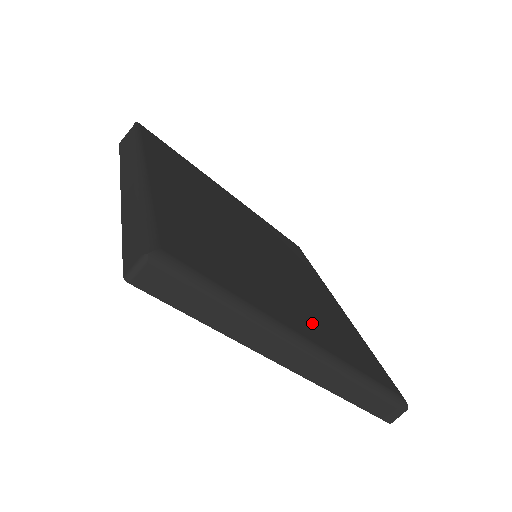
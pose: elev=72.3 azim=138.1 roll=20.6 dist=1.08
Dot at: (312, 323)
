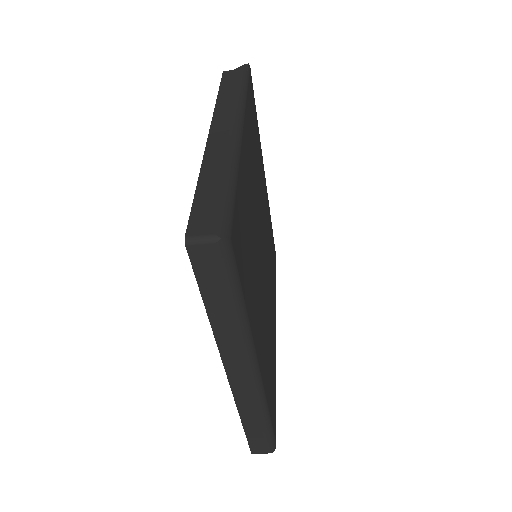
Dot at: (264, 349)
